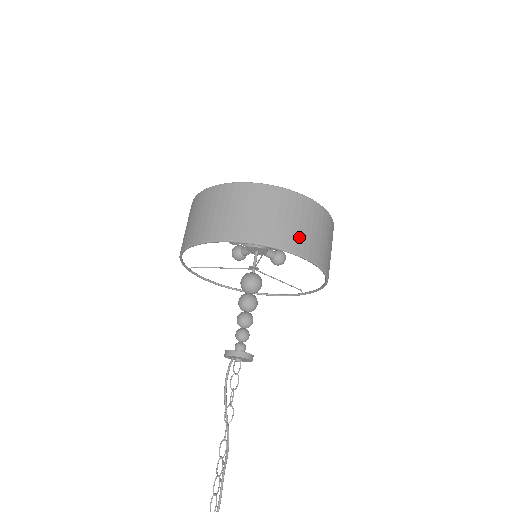
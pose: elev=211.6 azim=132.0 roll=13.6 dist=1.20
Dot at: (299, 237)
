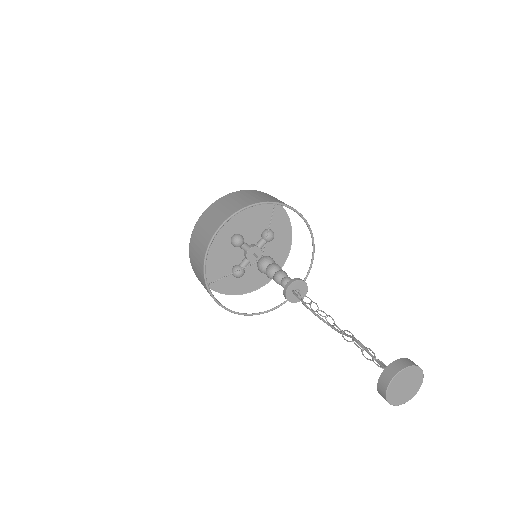
Dot at: occluded
